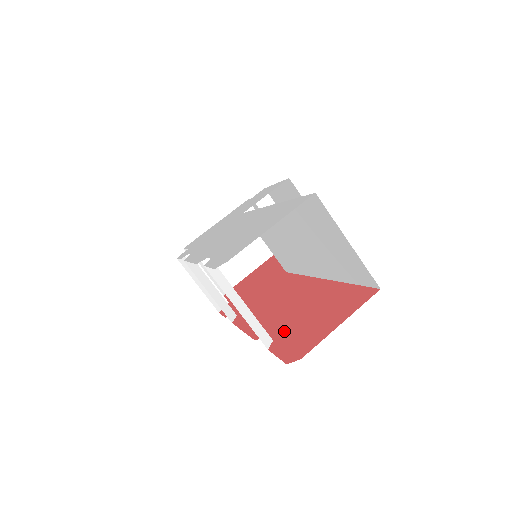
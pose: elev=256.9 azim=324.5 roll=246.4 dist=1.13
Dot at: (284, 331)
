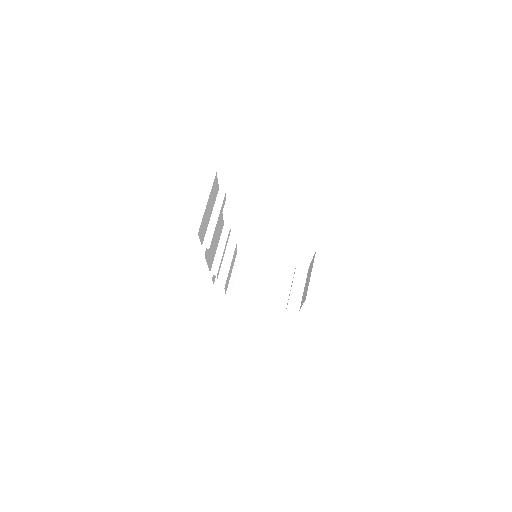
Dot at: occluded
